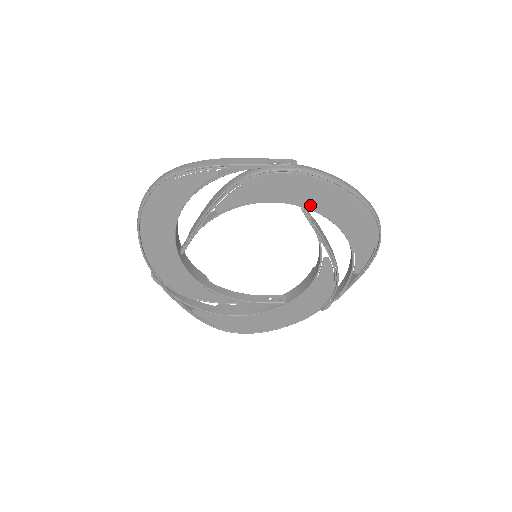
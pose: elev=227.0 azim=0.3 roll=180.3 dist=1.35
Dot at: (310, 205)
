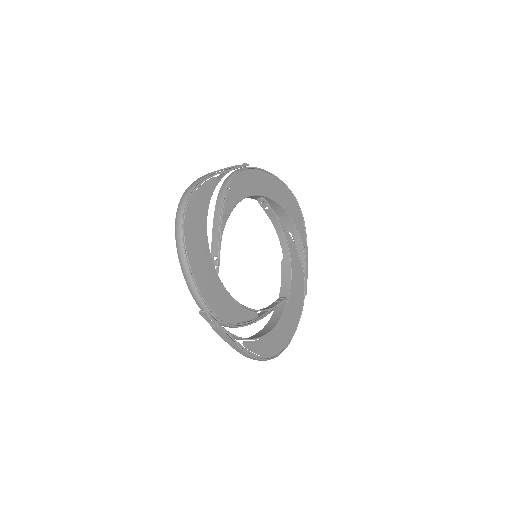
Dot at: (265, 193)
